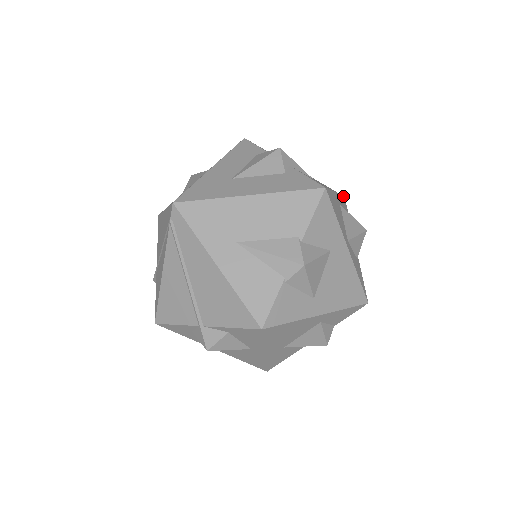
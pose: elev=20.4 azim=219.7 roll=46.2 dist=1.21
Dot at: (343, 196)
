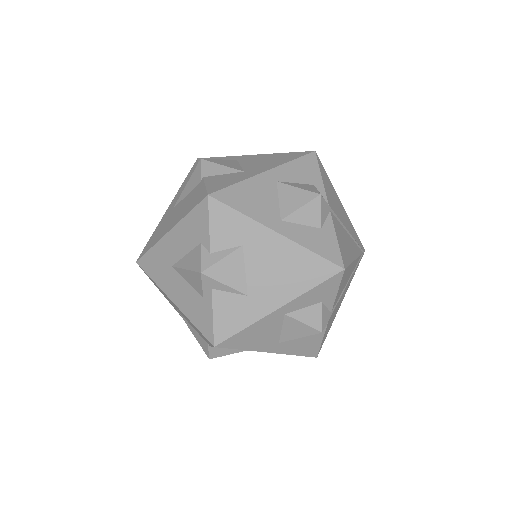
Dot at: (333, 276)
